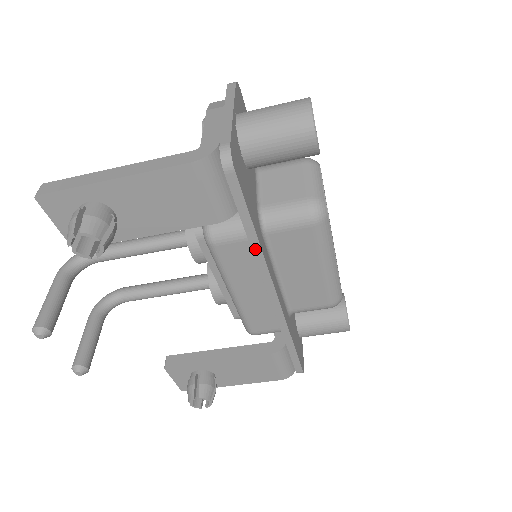
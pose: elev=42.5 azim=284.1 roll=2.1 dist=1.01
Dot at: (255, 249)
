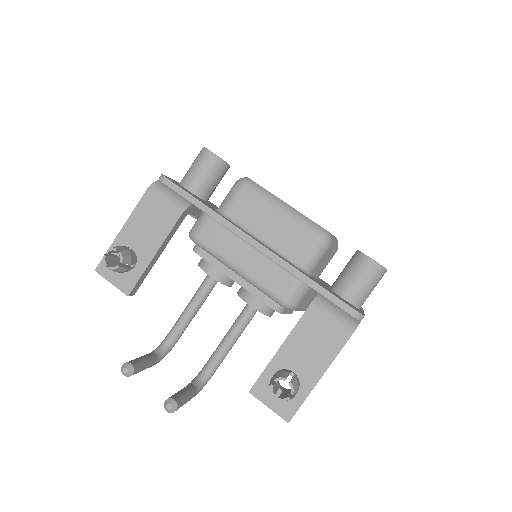
Dot at: (213, 215)
